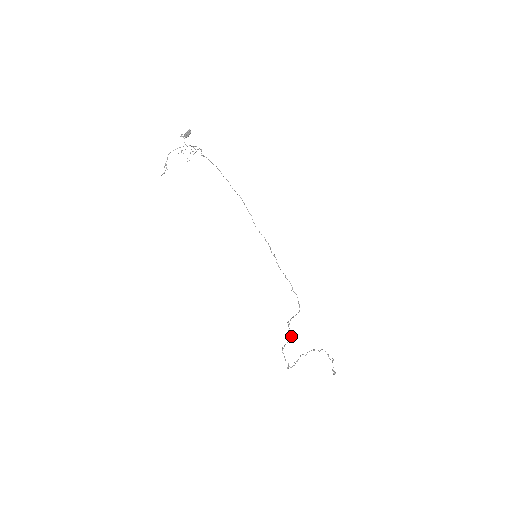
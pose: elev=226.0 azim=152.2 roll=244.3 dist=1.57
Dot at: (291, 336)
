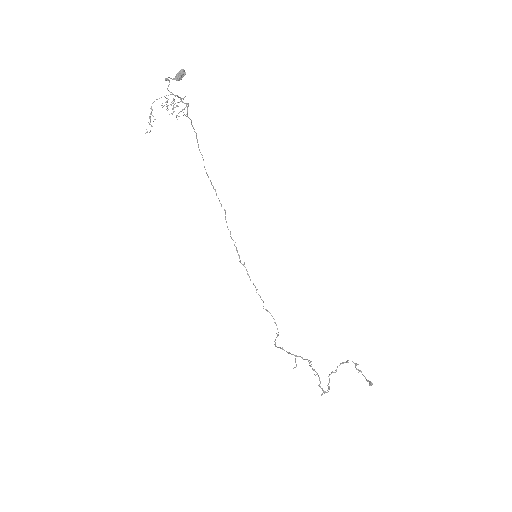
Dot at: (301, 357)
